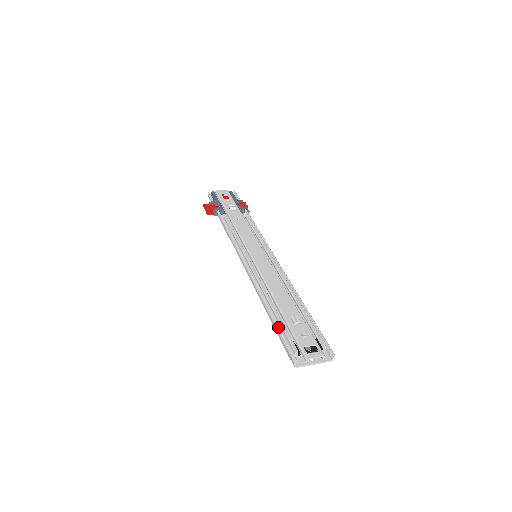
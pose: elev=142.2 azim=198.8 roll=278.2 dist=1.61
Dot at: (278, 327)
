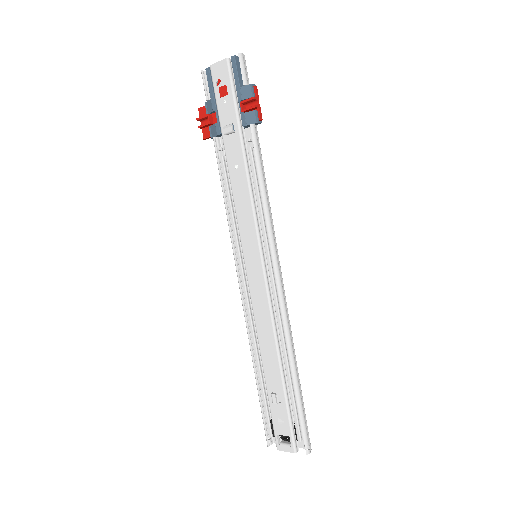
Dot at: occluded
